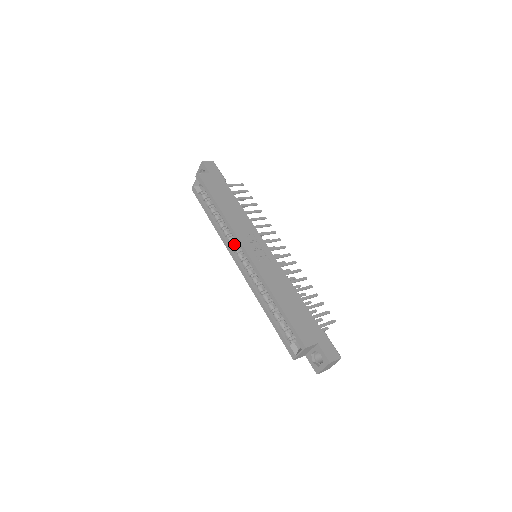
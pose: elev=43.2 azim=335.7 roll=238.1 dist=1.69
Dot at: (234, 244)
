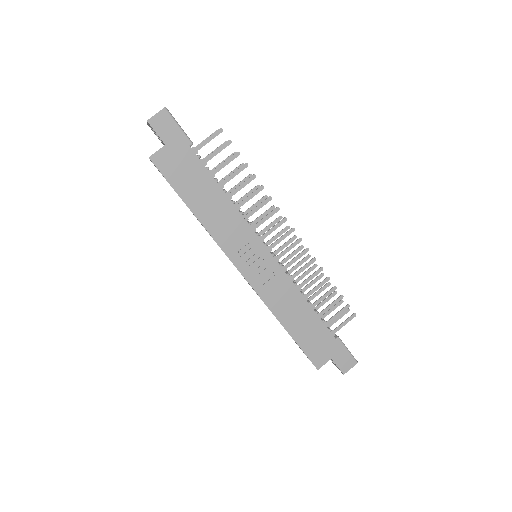
Dot at: occluded
